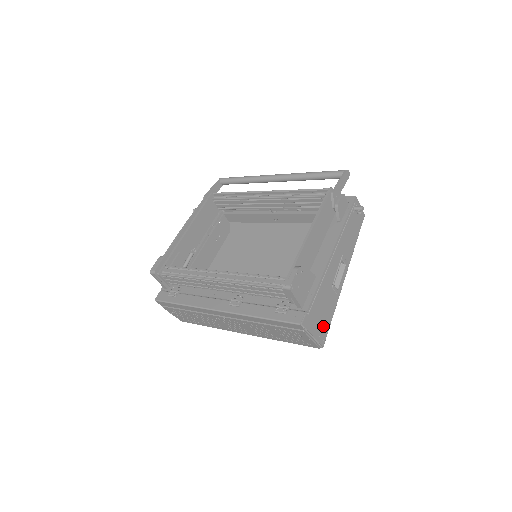
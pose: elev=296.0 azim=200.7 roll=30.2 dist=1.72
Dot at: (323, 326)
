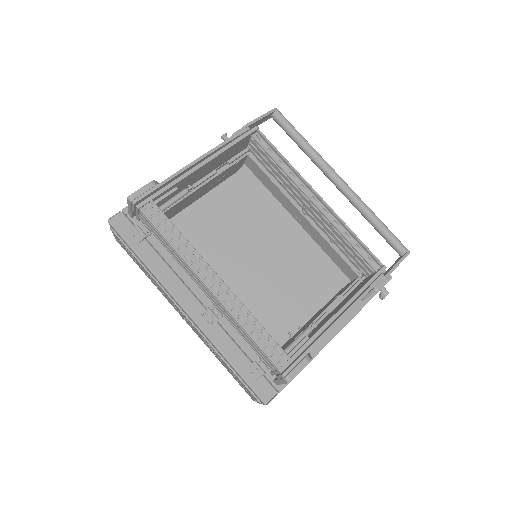
Dot at: occluded
